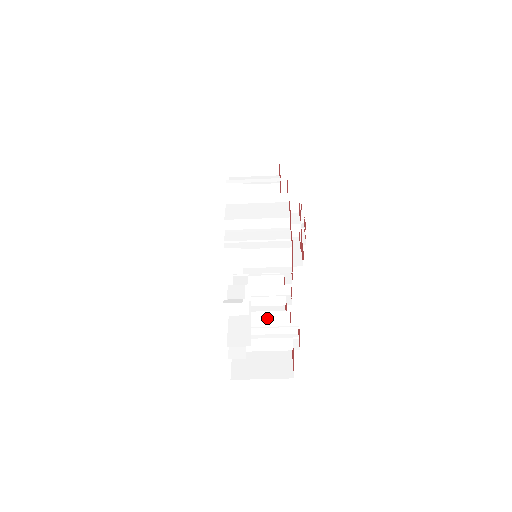
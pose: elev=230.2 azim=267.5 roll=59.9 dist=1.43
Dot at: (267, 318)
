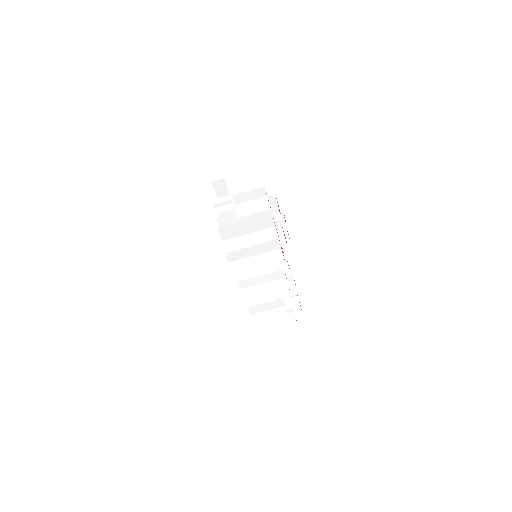
Dot at: (262, 259)
